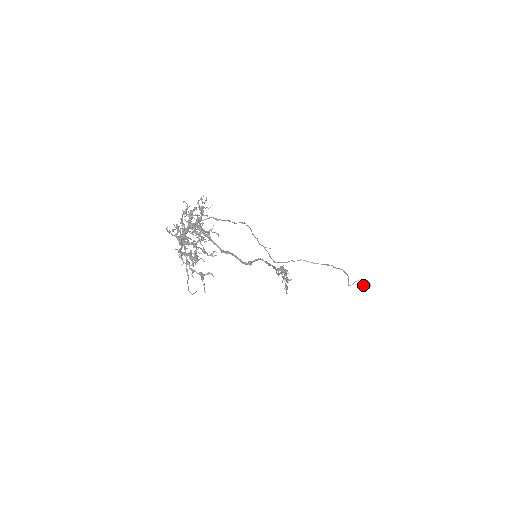
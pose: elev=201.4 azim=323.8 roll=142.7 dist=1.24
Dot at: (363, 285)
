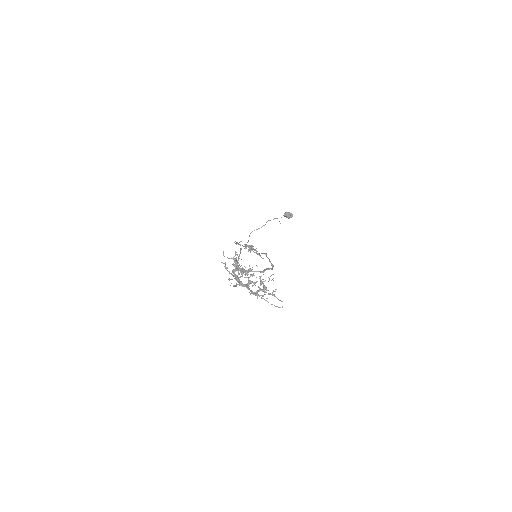
Dot at: (288, 217)
